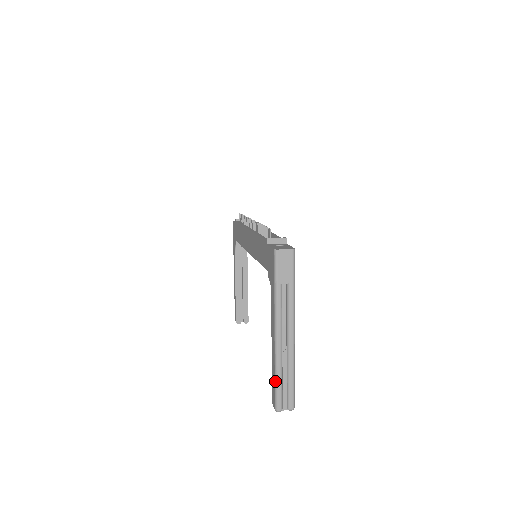
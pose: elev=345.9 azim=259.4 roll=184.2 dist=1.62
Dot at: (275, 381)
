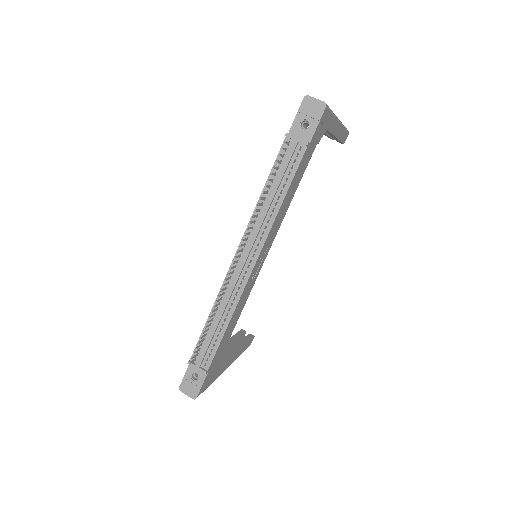
Dot at: occluded
